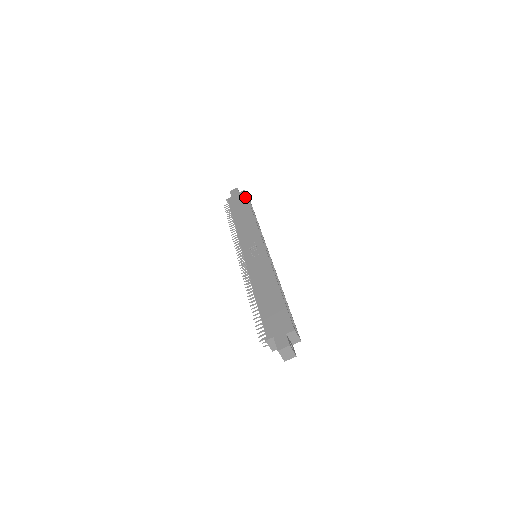
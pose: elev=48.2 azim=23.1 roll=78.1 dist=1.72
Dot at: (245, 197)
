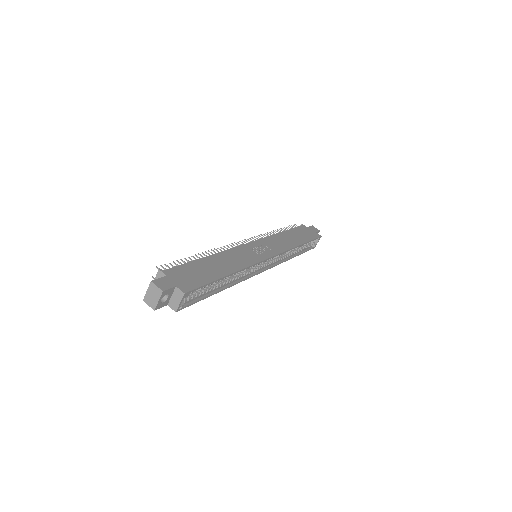
Dot at: (314, 237)
